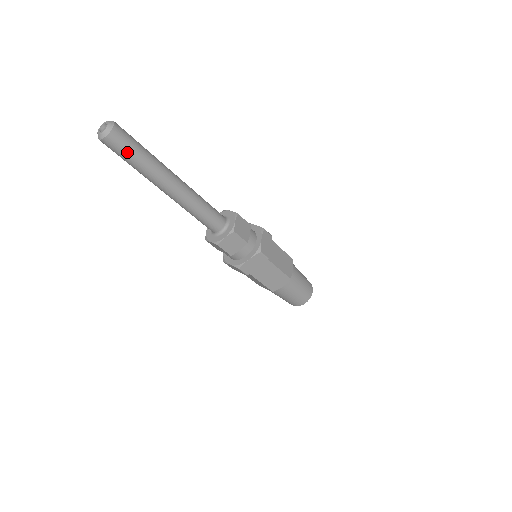
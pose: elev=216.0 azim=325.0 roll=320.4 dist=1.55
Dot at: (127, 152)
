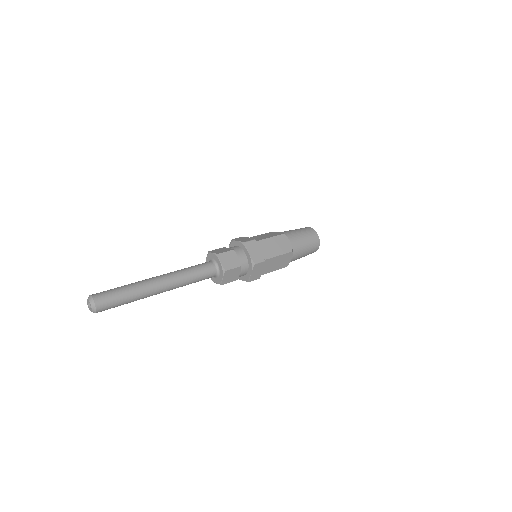
Dot at: (114, 307)
